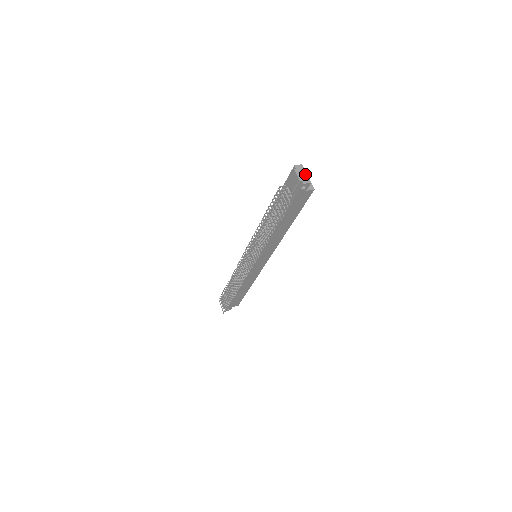
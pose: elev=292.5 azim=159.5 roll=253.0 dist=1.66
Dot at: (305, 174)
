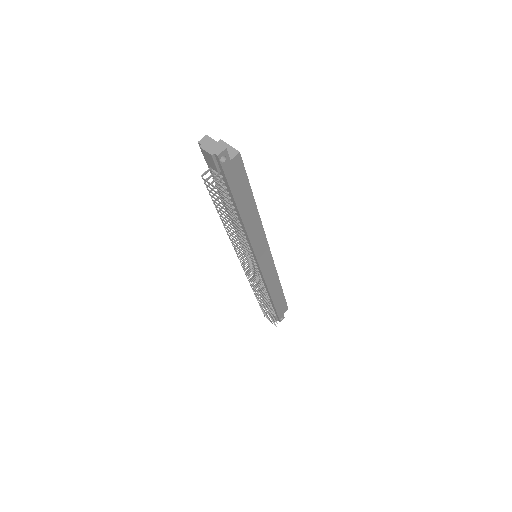
Dot at: (214, 143)
